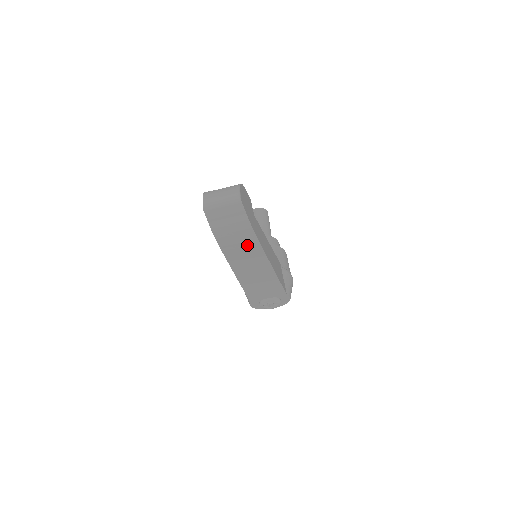
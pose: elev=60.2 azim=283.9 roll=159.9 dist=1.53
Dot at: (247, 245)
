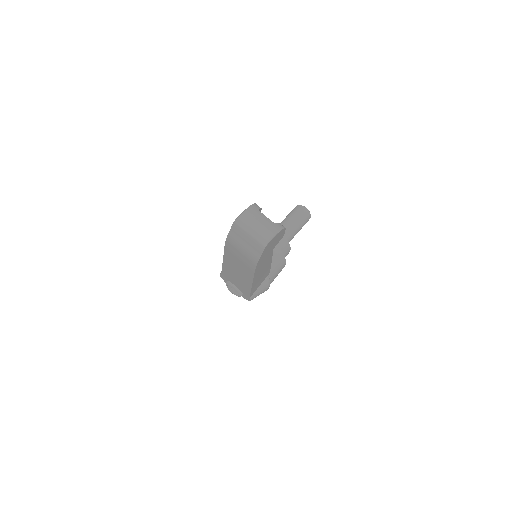
Dot at: (245, 263)
